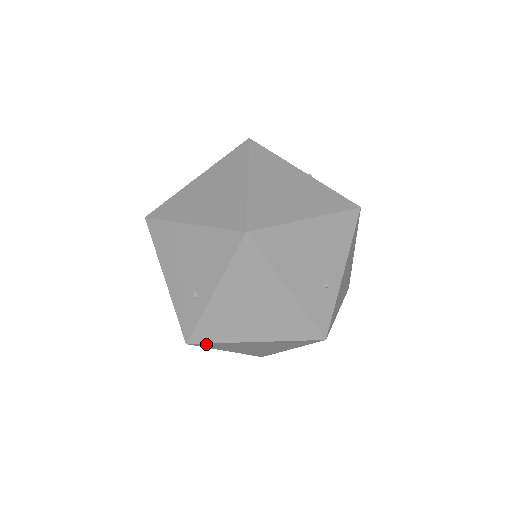
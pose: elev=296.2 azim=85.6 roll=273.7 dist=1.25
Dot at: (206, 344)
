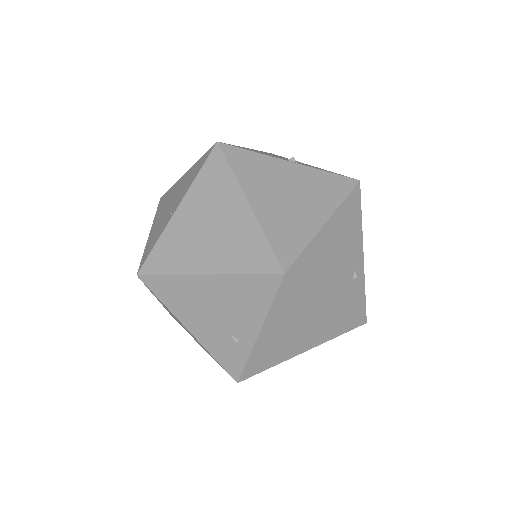
Dot at: (255, 373)
